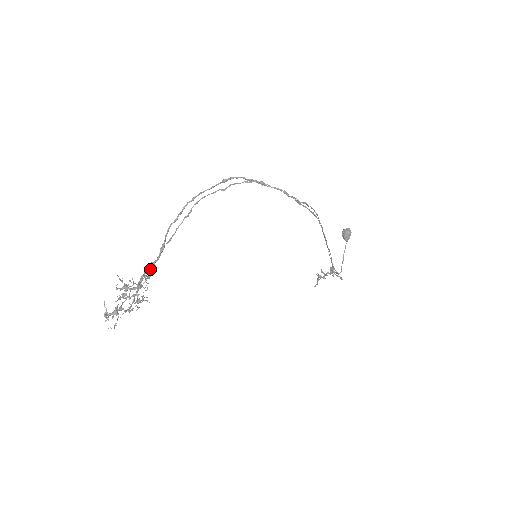
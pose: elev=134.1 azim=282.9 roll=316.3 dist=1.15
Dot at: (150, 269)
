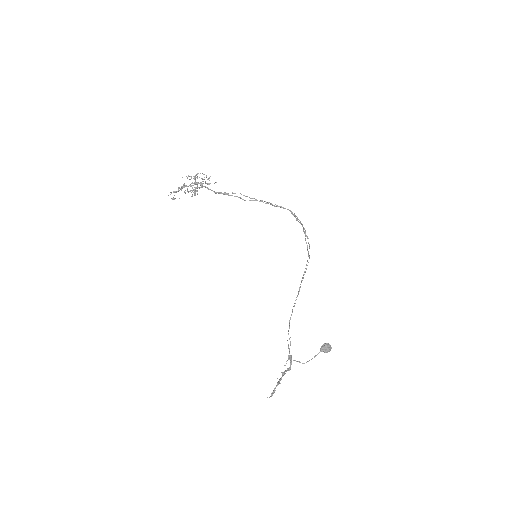
Dot at: occluded
